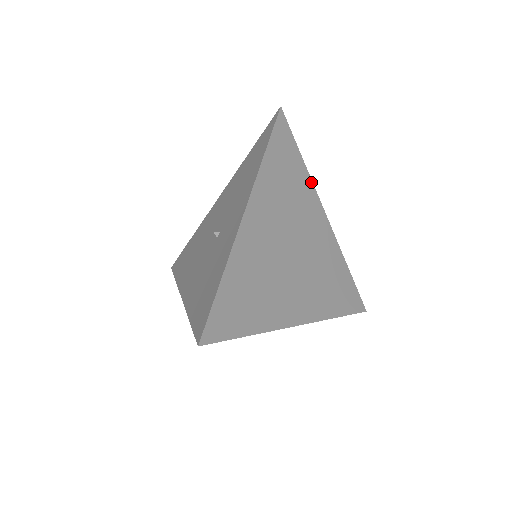
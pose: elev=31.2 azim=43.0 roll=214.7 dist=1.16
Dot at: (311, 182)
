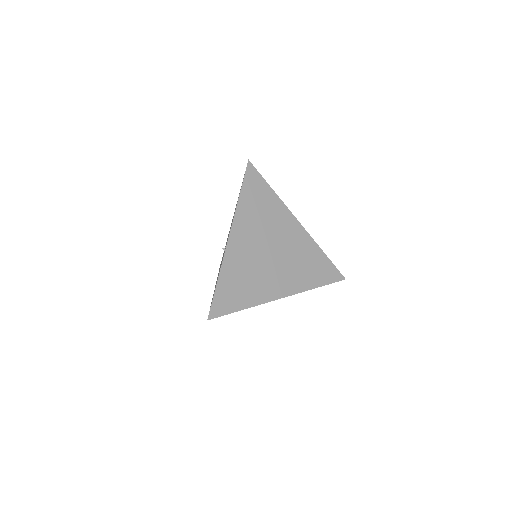
Dot at: (281, 202)
